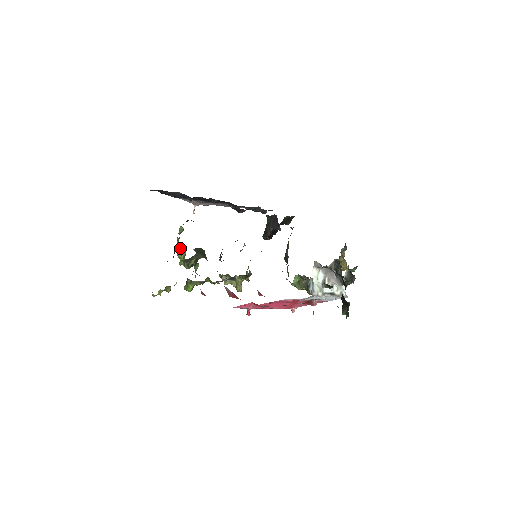
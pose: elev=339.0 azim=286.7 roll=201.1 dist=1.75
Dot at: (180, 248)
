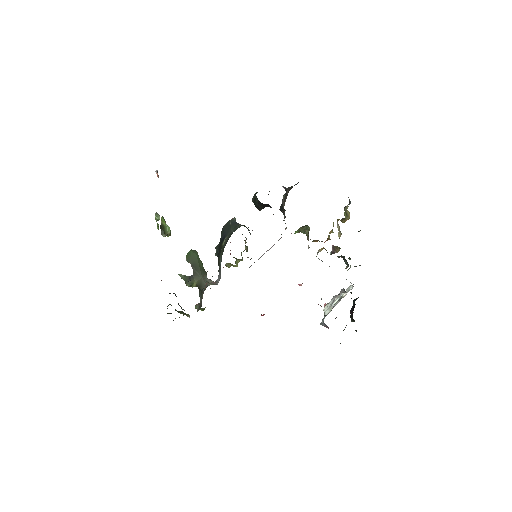
Dot at: (162, 229)
